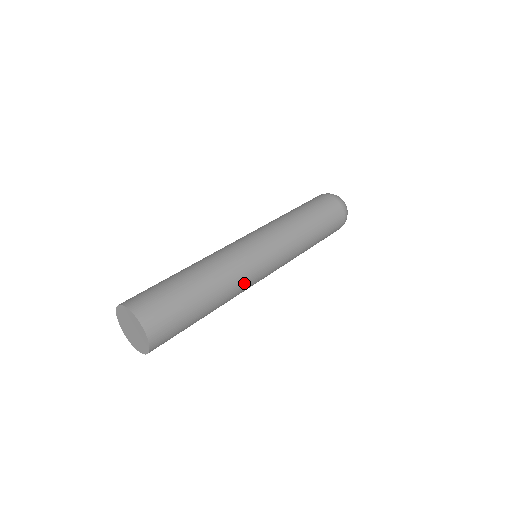
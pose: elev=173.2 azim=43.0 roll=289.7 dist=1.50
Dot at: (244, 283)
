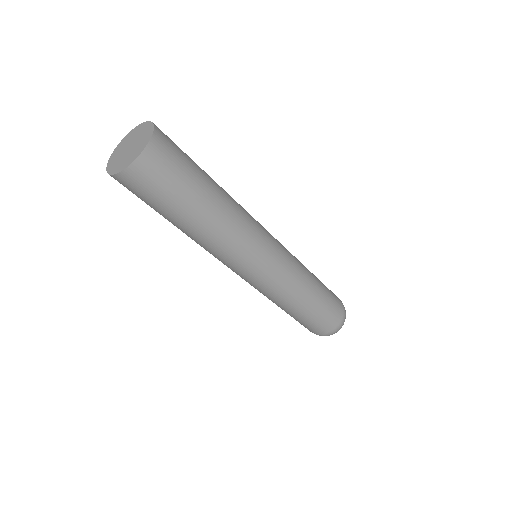
Dot at: (249, 226)
